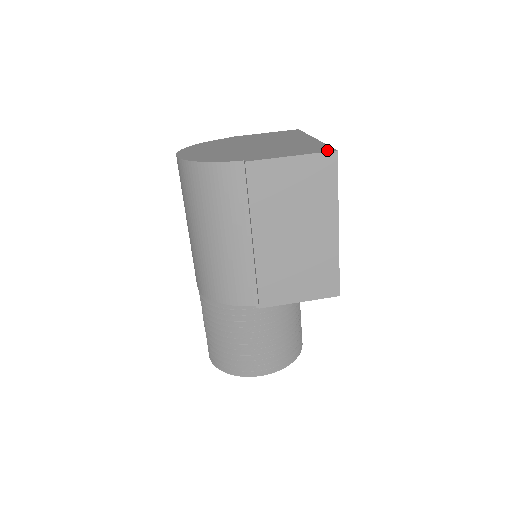
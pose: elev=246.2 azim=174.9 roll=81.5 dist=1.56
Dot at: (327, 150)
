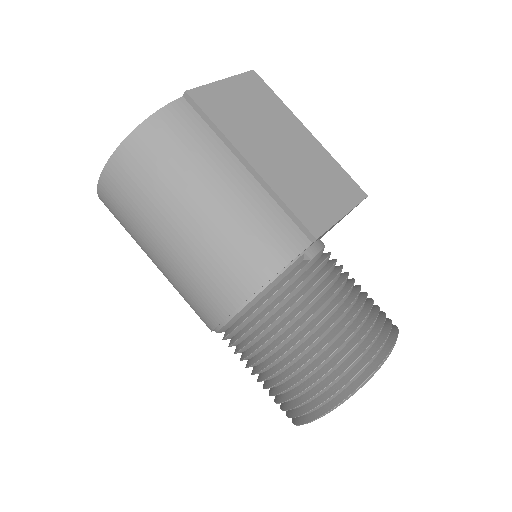
Dot at: occluded
